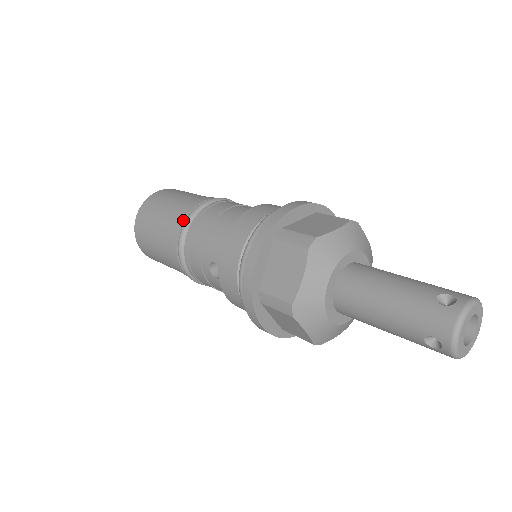
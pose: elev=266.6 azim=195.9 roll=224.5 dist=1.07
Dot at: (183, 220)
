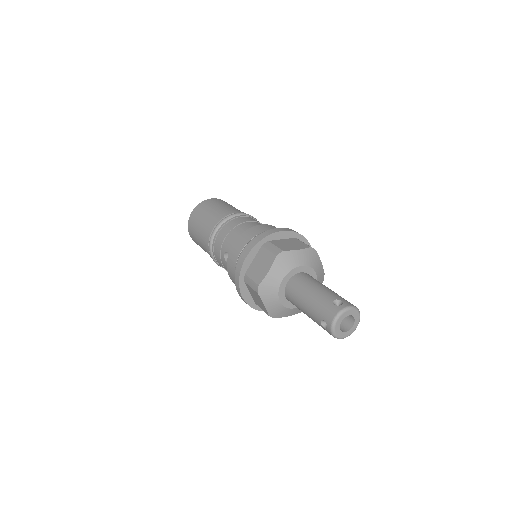
Dot at: (218, 221)
